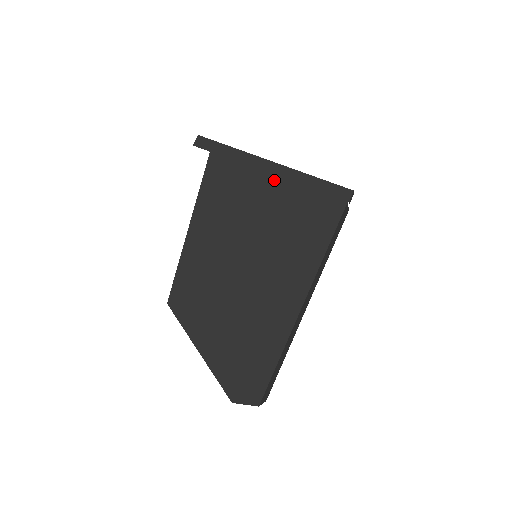
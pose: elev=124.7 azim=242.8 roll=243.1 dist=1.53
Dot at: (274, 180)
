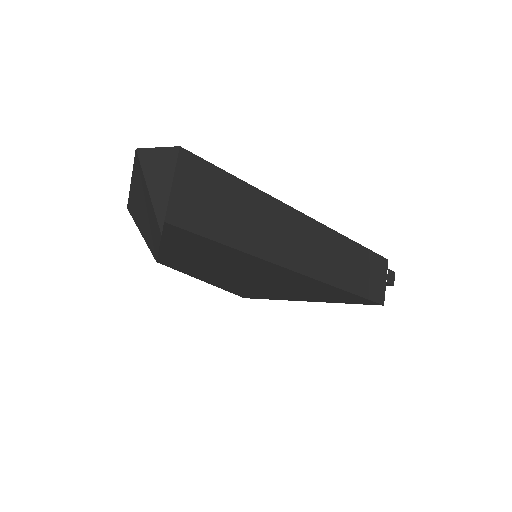
Dot at: occluded
